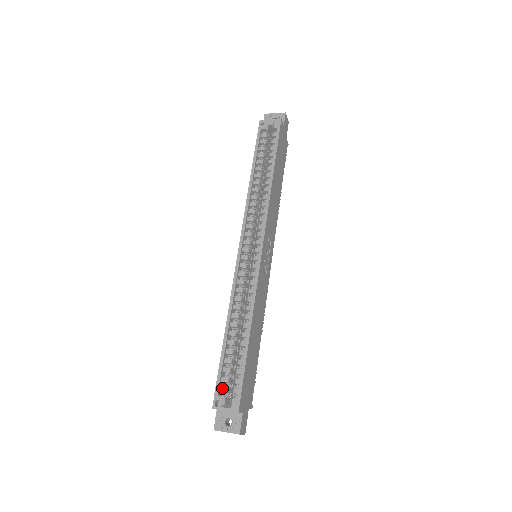
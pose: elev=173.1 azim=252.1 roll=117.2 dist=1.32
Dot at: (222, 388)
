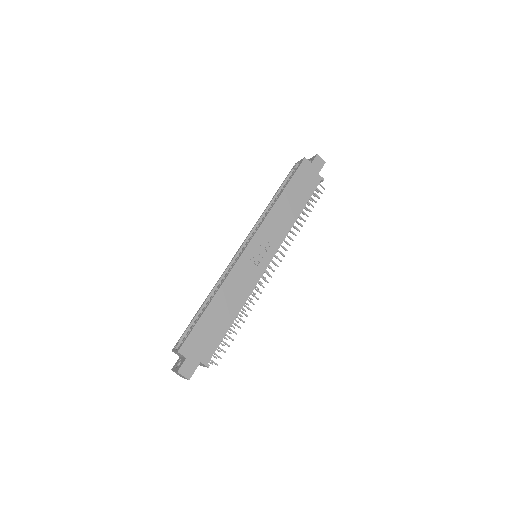
Dot at: (184, 338)
